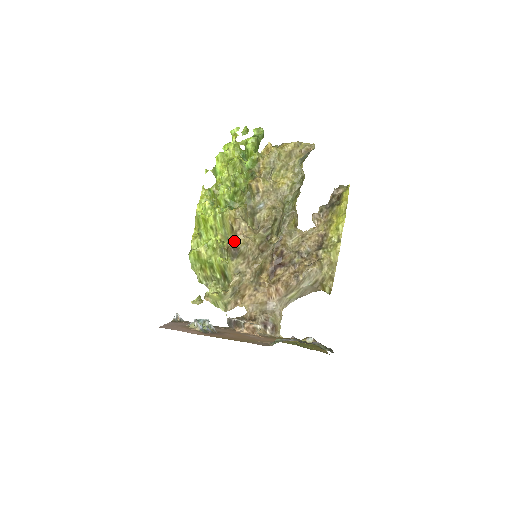
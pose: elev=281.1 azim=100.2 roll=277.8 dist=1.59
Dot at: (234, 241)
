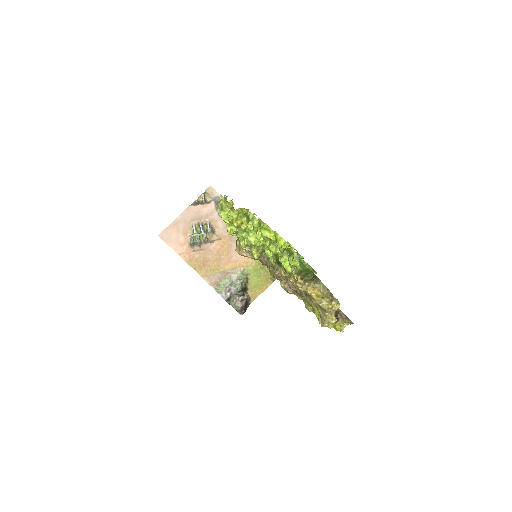
Dot at: (238, 251)
